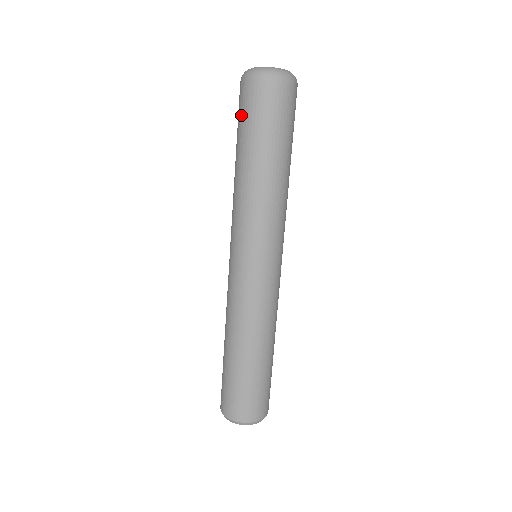
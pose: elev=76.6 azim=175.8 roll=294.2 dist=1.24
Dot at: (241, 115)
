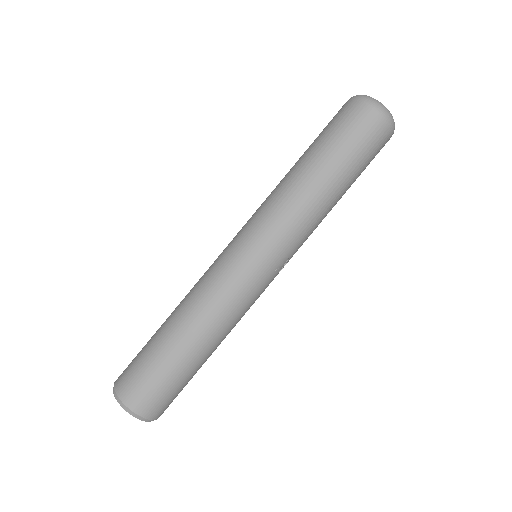
Dot at: occluded
